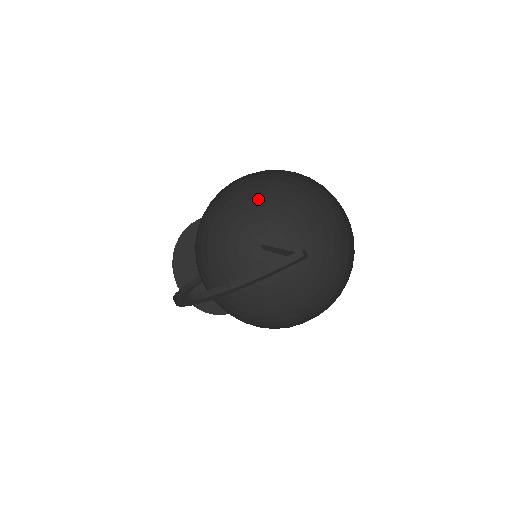
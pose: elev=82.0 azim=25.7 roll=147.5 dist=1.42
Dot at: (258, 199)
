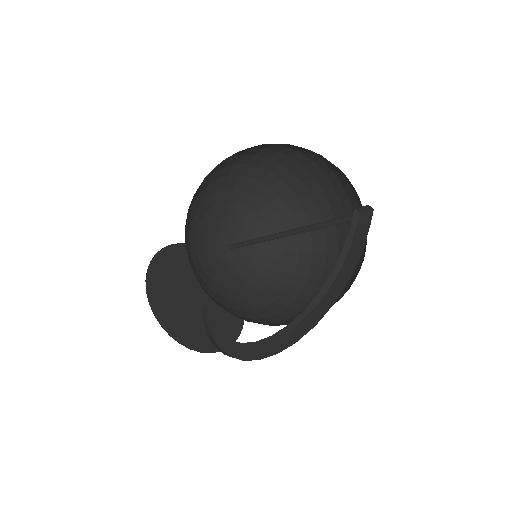
Dot at: (201, 205)
